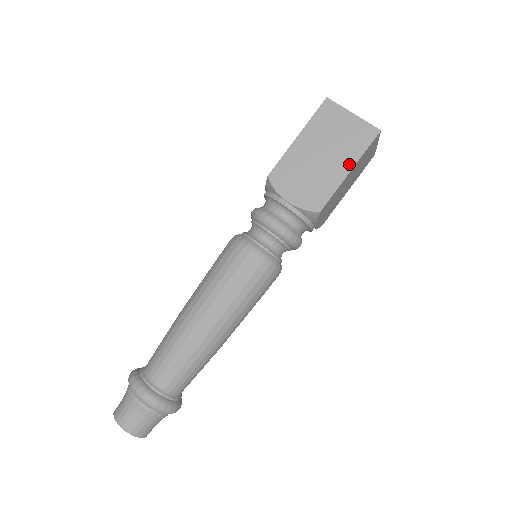
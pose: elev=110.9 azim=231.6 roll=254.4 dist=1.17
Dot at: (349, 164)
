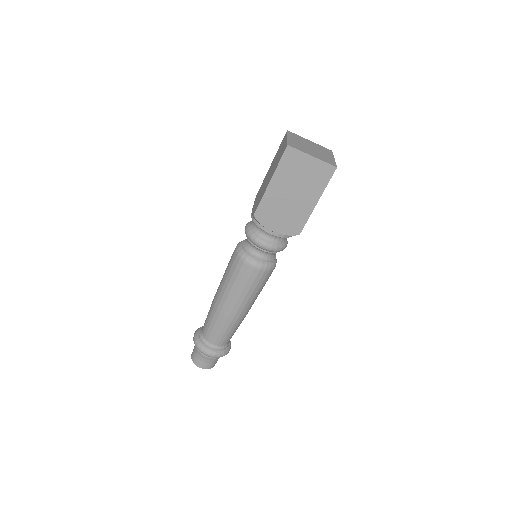
Dot at: (315, 198)
